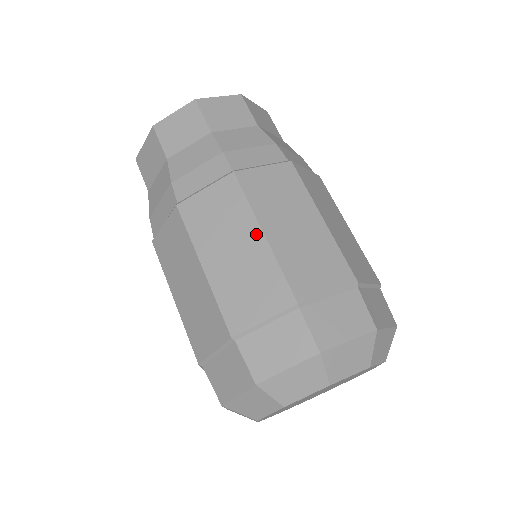
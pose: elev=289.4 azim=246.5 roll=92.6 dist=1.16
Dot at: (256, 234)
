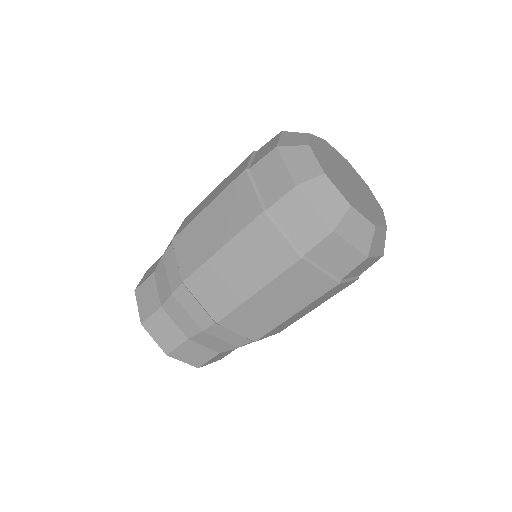
Dot at: (215, 189)
